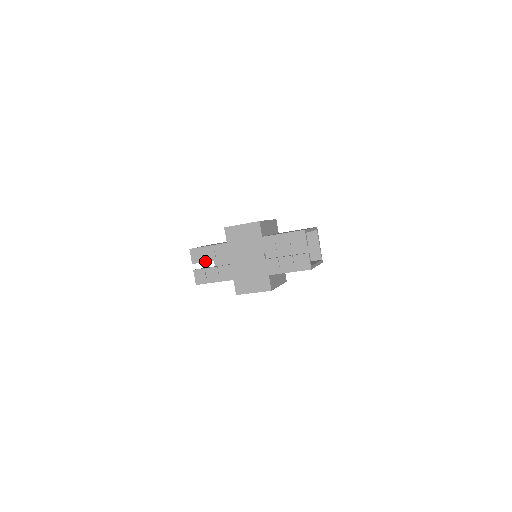
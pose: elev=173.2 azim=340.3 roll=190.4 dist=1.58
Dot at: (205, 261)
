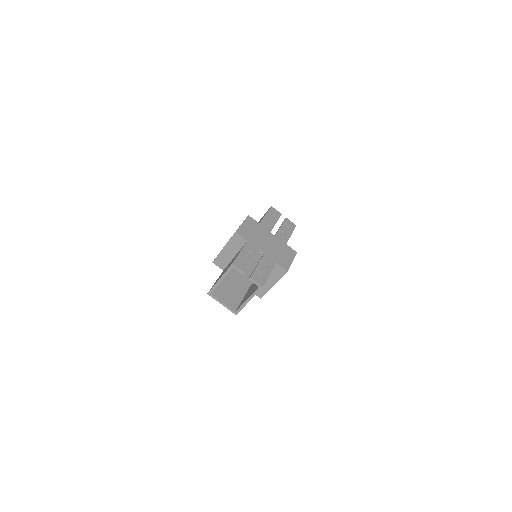
Dot at: (249, 265)
